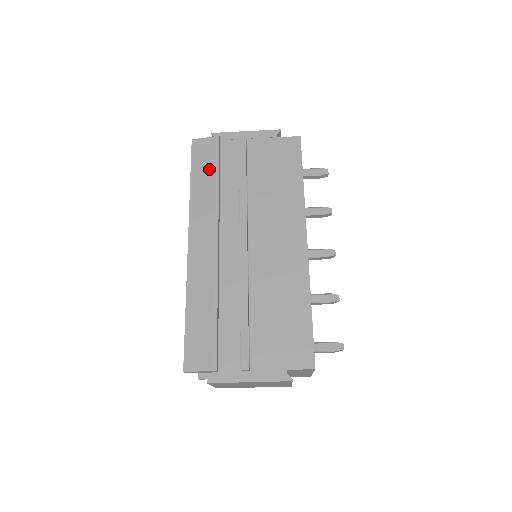
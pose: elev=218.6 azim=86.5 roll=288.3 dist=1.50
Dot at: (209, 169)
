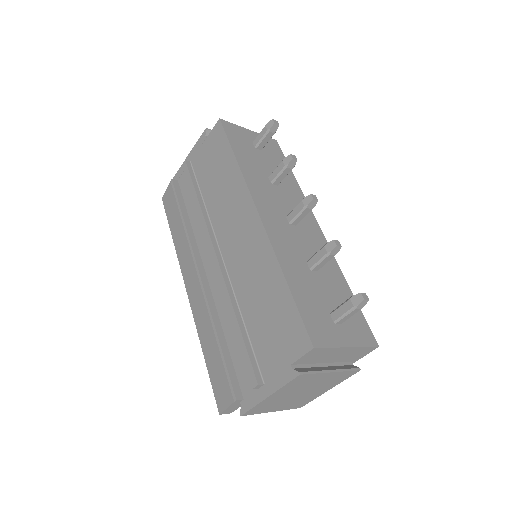
Dot at: (175, 213)
